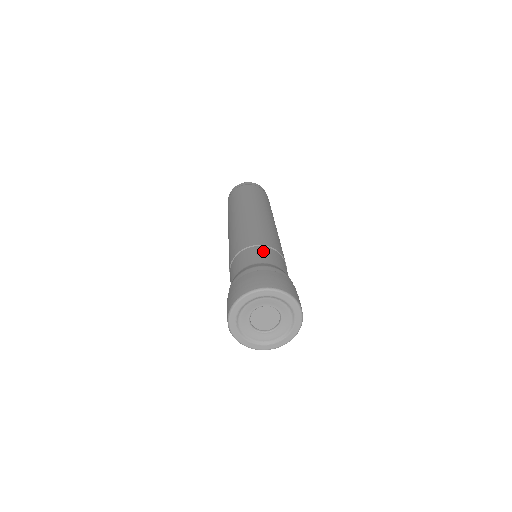
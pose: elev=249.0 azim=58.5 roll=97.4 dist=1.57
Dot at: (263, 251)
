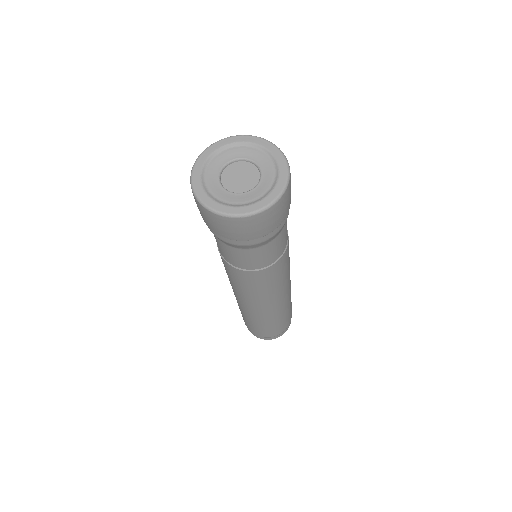
Dot at: occluded
